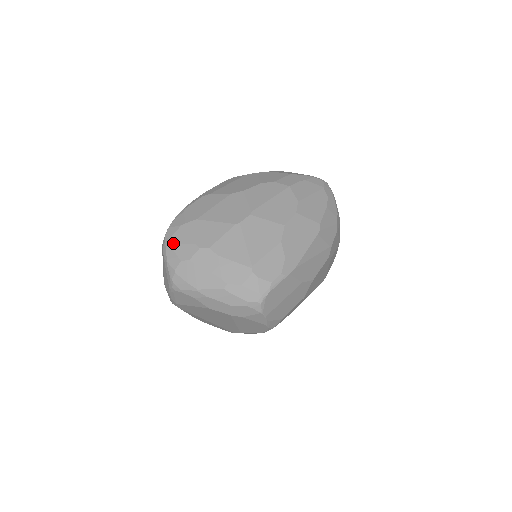
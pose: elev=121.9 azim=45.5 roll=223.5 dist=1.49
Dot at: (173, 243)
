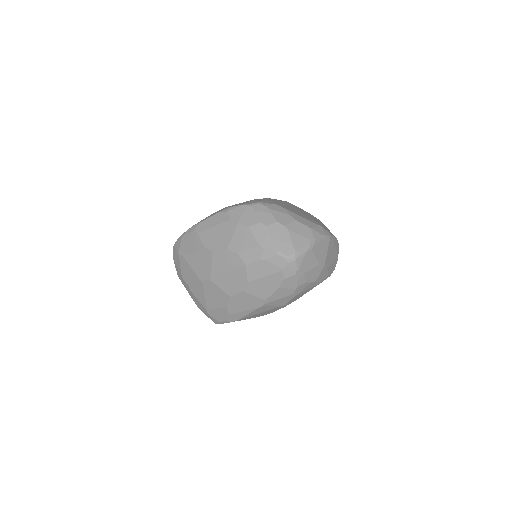
Dot at: (174, 260)
